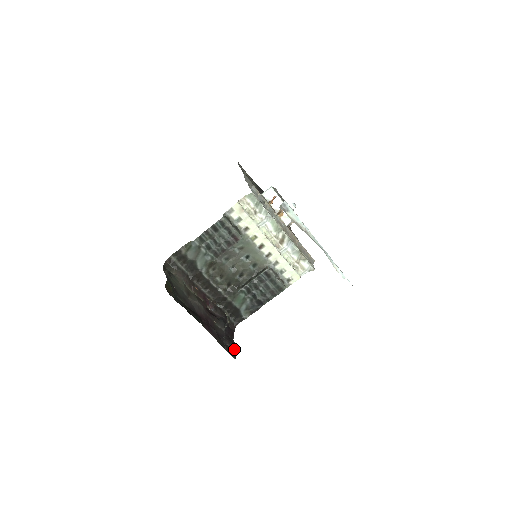
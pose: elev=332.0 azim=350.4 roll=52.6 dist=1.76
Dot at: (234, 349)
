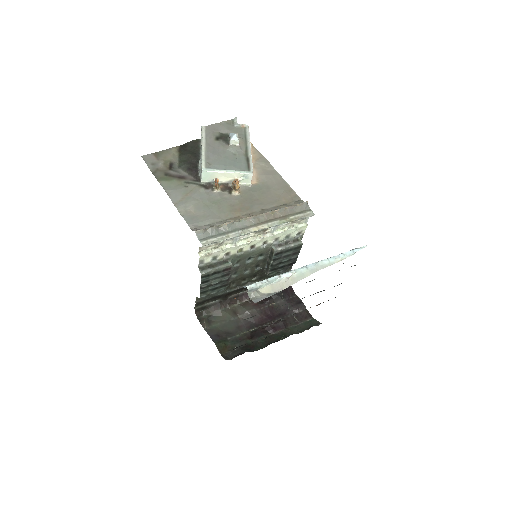
Dot at: (304, 308)
